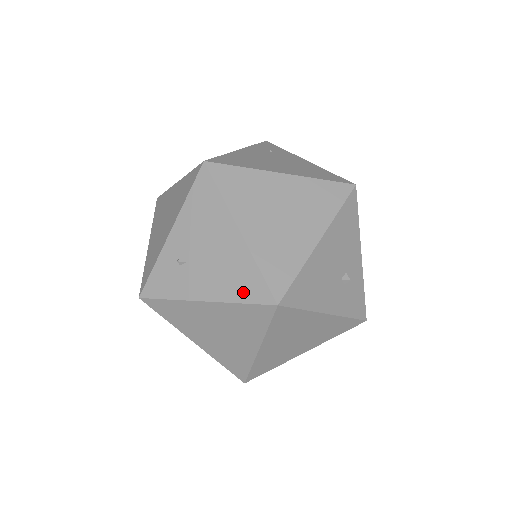
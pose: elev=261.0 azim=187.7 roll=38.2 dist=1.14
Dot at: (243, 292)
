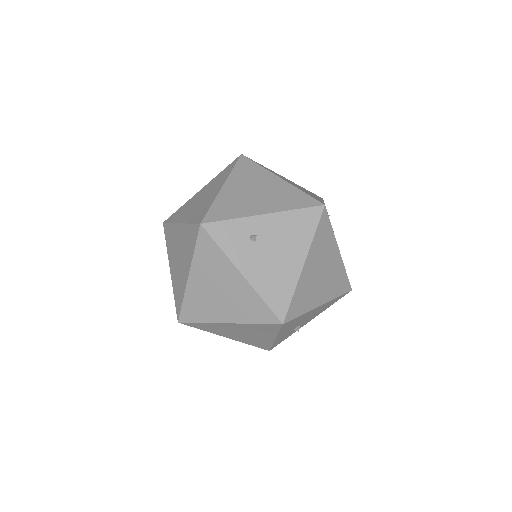
Dot at: (272, 297)
